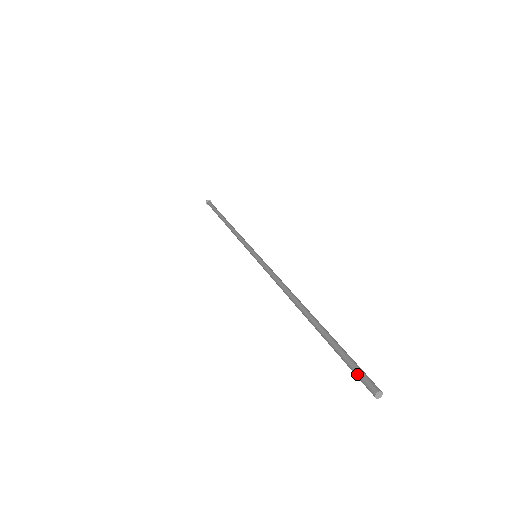
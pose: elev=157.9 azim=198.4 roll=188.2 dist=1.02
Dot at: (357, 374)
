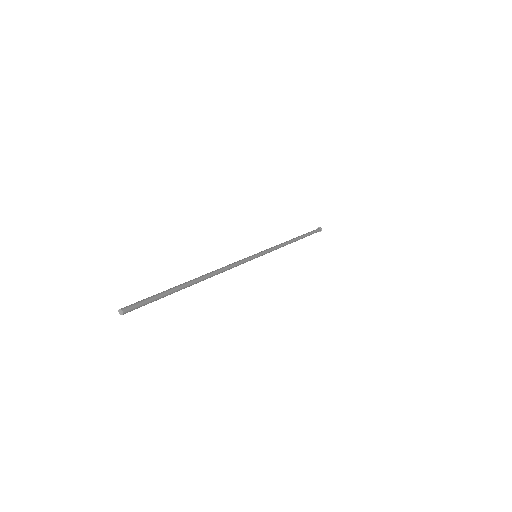
Dot at: (136, 306)
